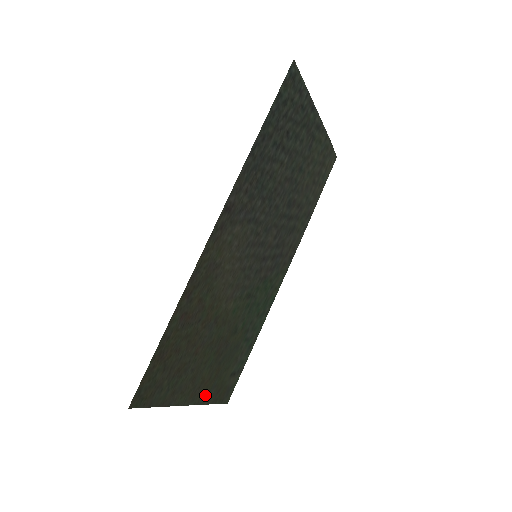
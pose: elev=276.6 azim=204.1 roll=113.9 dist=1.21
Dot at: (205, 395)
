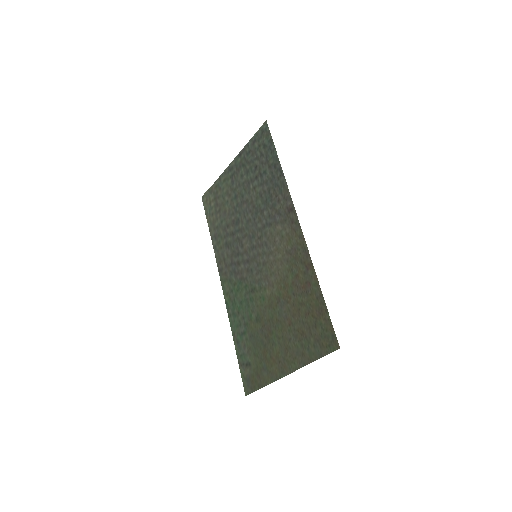
Dot at: (271, 374)
